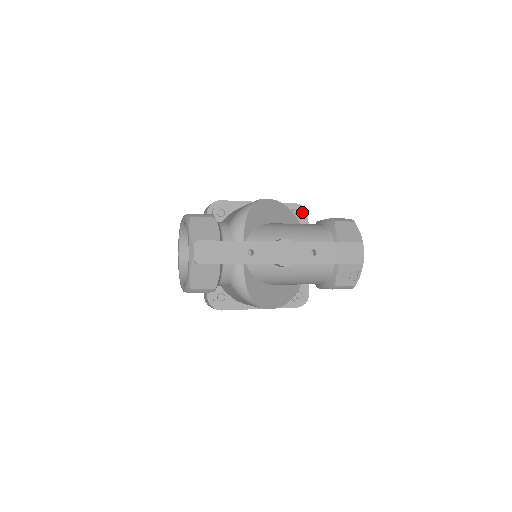
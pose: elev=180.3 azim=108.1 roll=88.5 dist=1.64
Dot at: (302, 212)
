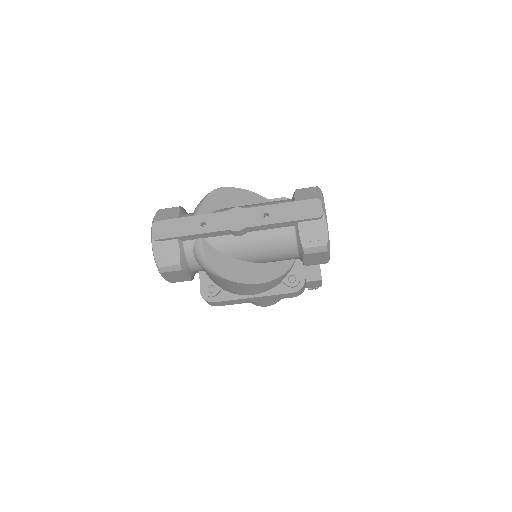
Dot at: occluded
